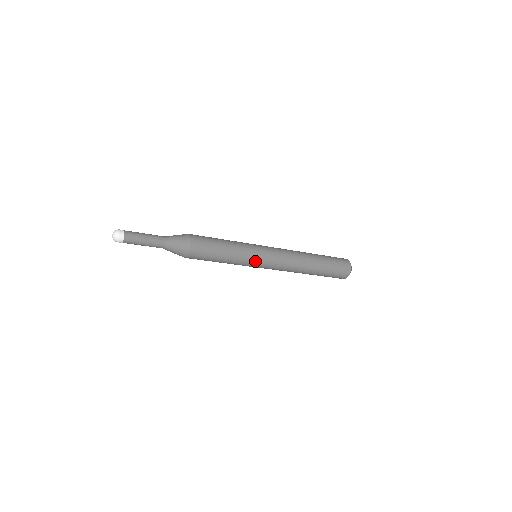
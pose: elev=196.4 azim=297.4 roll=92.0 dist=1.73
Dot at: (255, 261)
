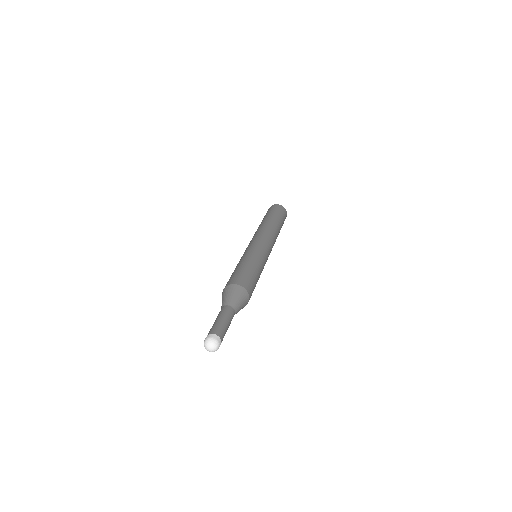
Dot at: occluded
